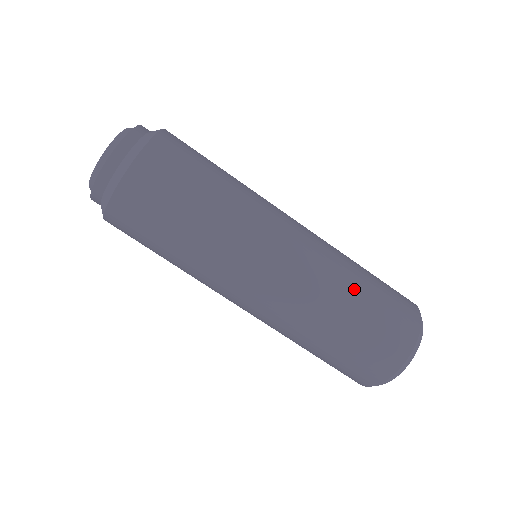
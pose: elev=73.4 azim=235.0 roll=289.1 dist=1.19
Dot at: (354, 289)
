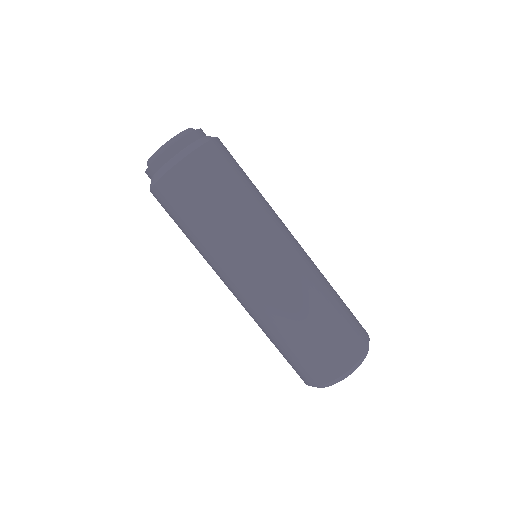
Dot at: occluded
